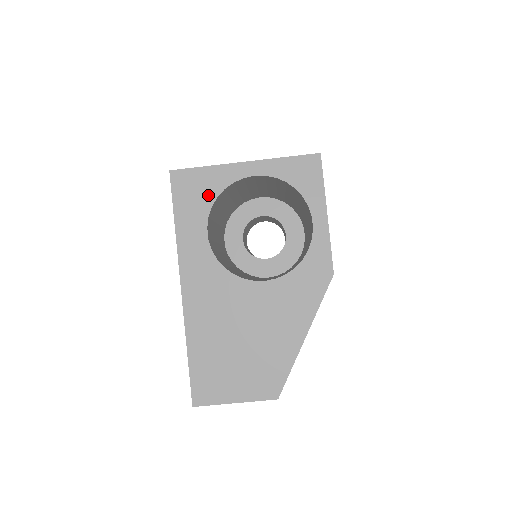
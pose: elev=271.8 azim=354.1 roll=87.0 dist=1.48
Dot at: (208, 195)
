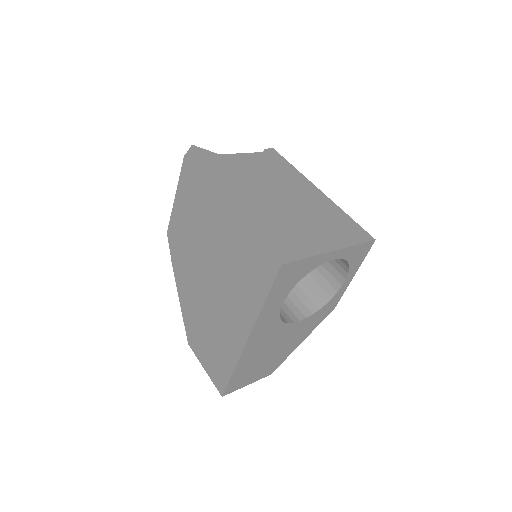
Dot at: (298, 278)
